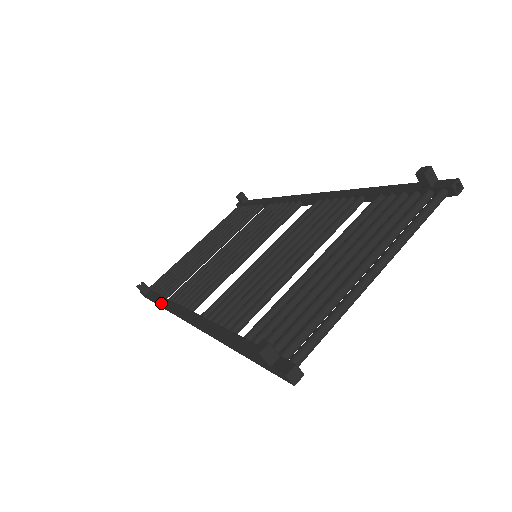
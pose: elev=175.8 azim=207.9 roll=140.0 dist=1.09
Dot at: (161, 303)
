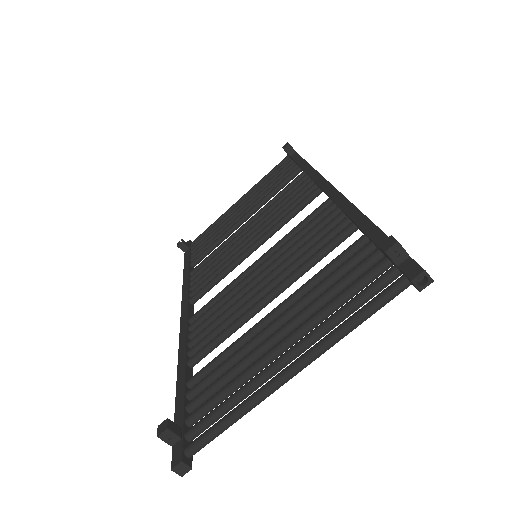
Dot at: (183, 276)
